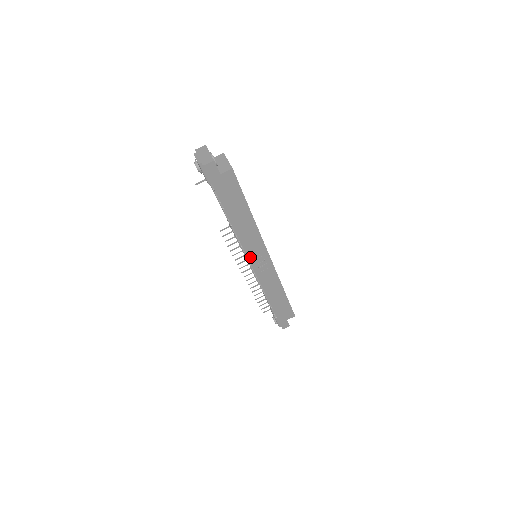
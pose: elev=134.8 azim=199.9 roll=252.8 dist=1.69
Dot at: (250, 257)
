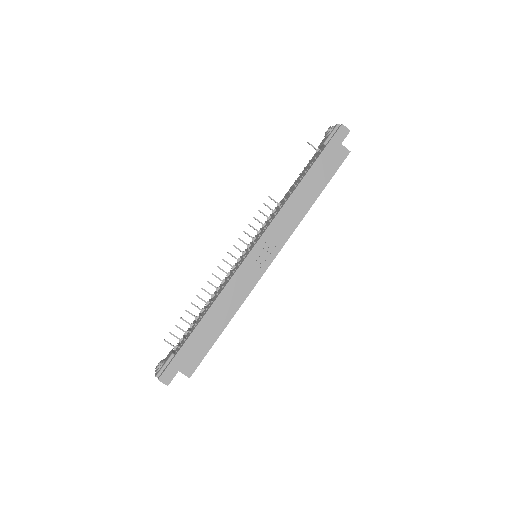
Dot at: (265, 236)
